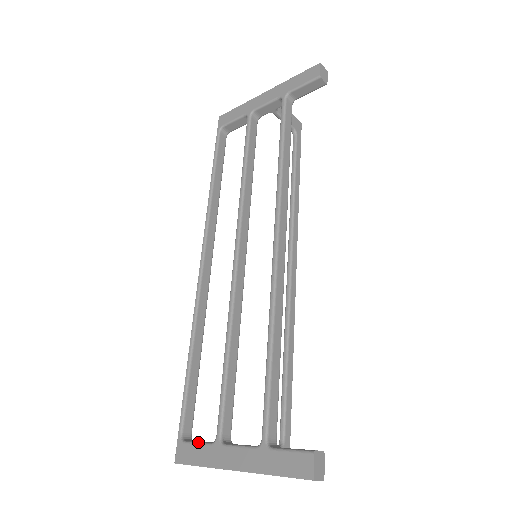
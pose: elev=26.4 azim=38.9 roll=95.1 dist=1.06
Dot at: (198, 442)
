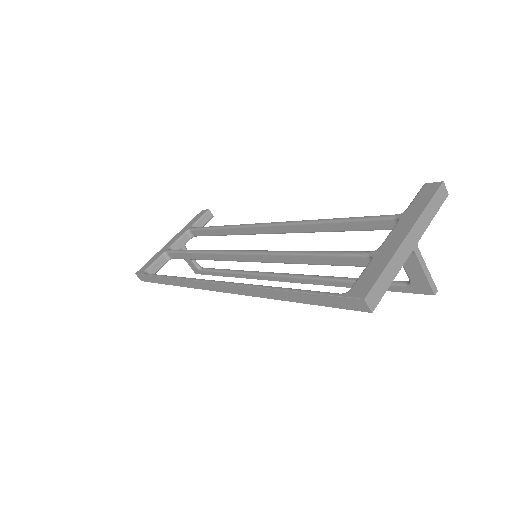
Dot at: (361, 273)
